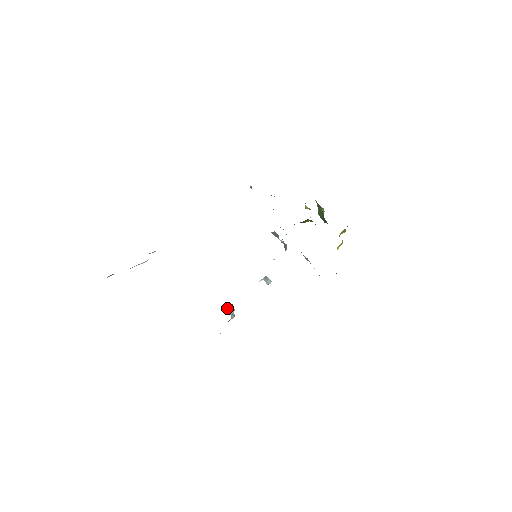
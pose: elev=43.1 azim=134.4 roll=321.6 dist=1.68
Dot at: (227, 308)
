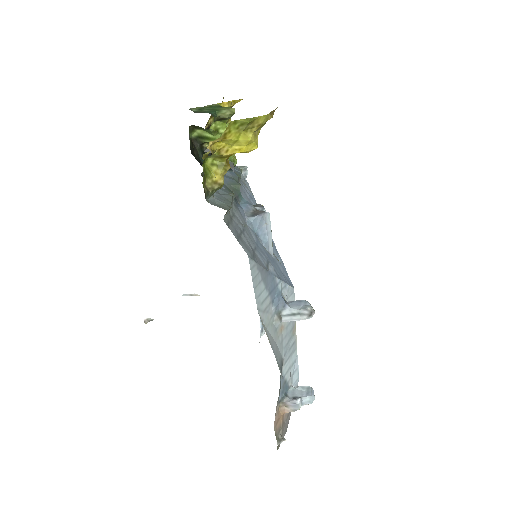
Dot at: (291, 386)
